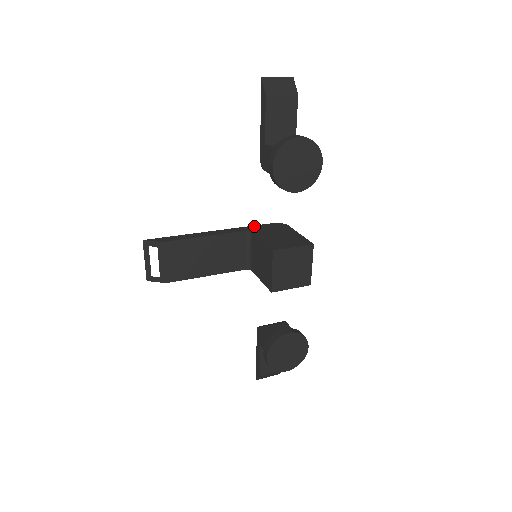
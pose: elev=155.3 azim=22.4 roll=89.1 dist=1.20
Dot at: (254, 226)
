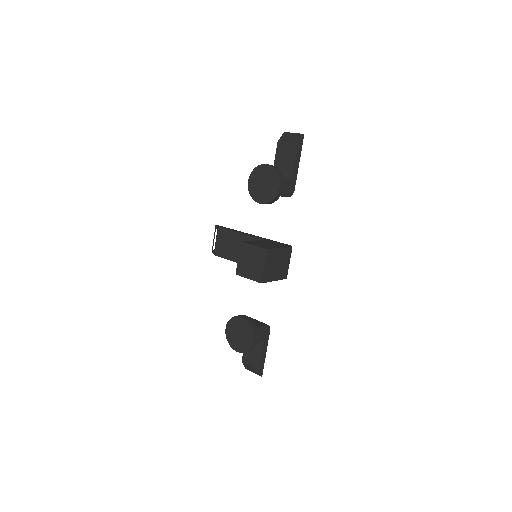
Dot at: (274, 241)
